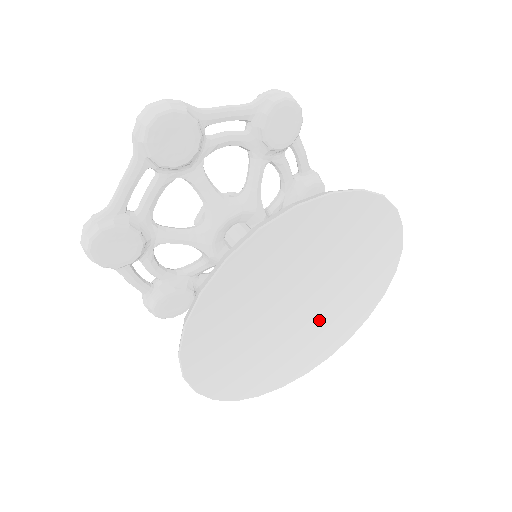
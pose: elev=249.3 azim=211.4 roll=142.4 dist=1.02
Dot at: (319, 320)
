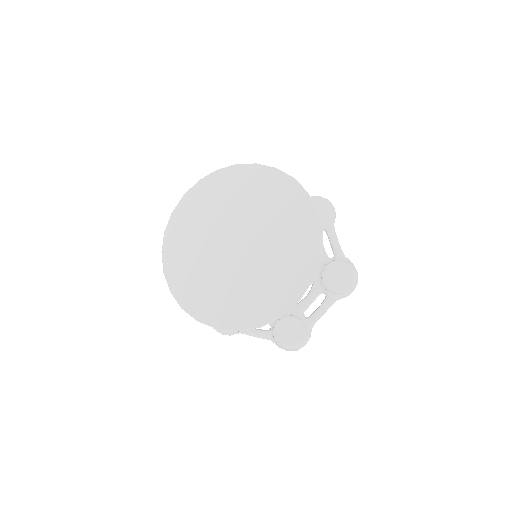
Dot at: (263, 242)
